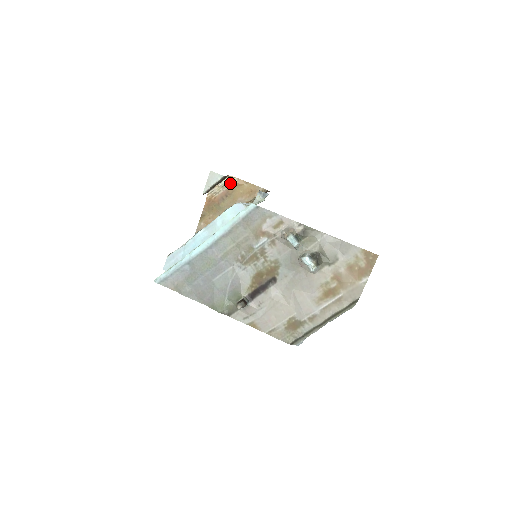
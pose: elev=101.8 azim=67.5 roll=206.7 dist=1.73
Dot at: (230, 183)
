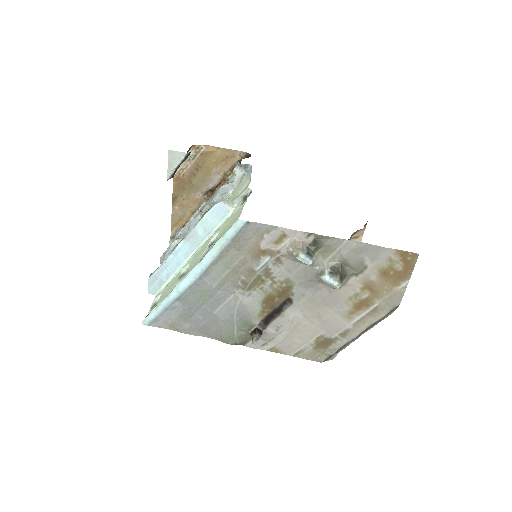
Dot at: (197, 153)
